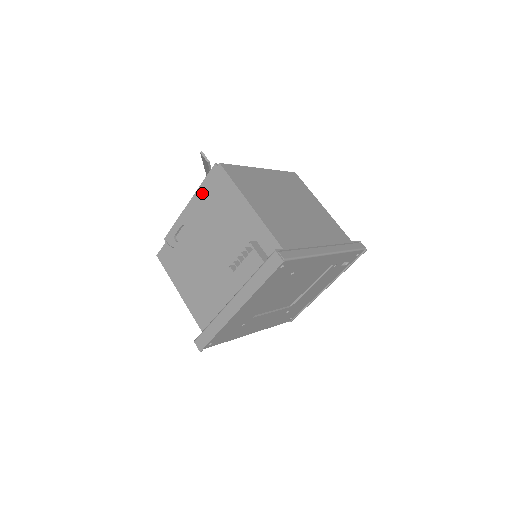
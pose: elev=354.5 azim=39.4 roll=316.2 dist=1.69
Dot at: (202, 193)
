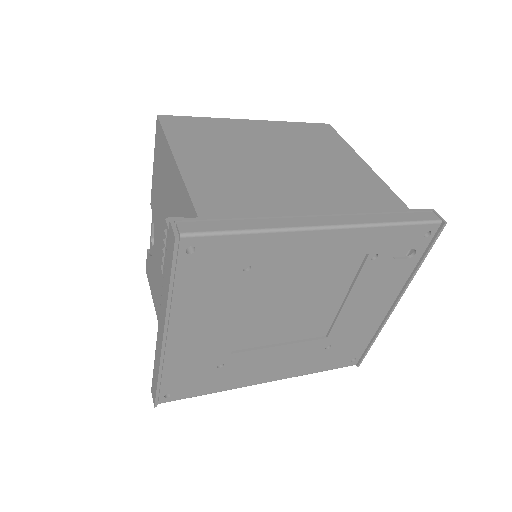
Dot at: (154, 168)
